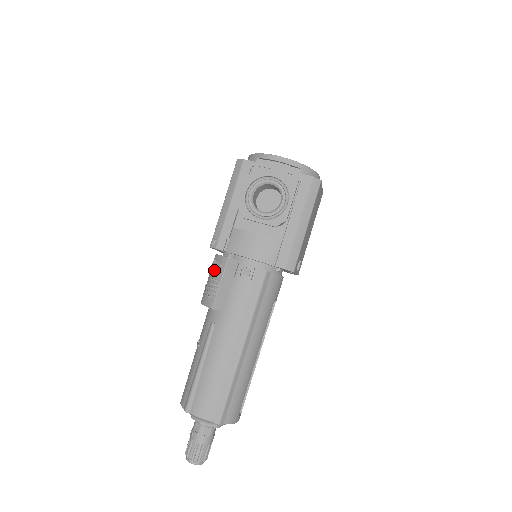
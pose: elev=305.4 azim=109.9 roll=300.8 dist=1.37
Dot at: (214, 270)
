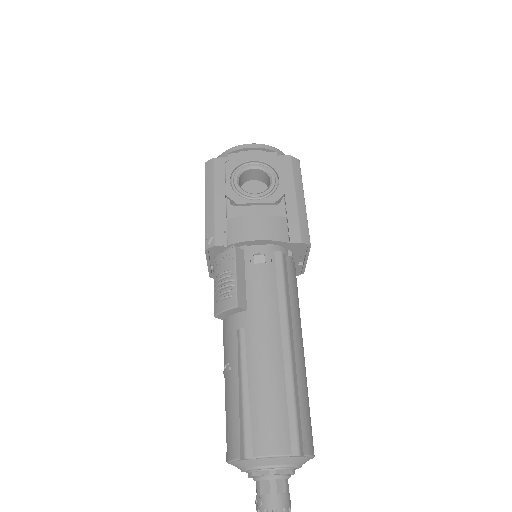
Dot at: (220, 270)
